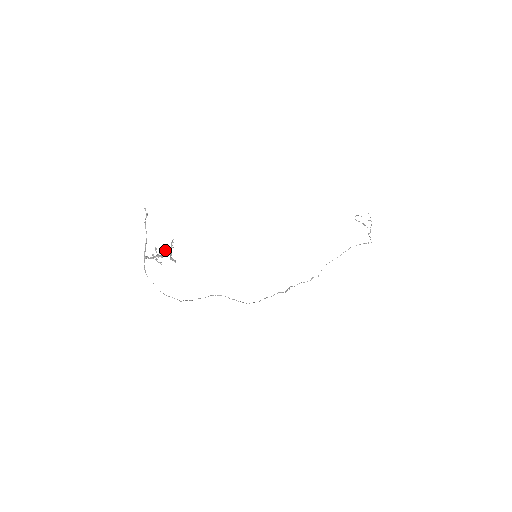
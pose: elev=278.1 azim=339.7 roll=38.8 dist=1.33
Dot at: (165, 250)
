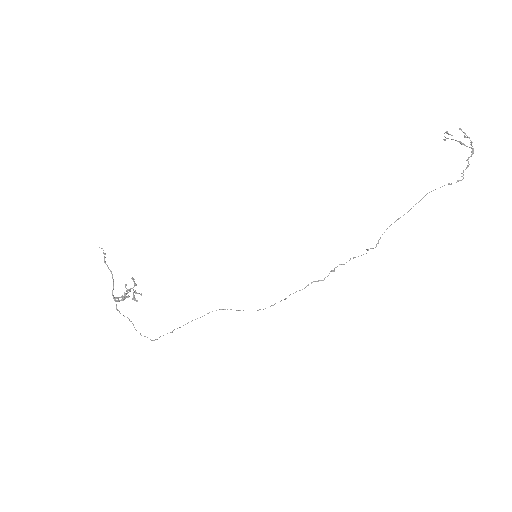
Dot at: (128, 289)
